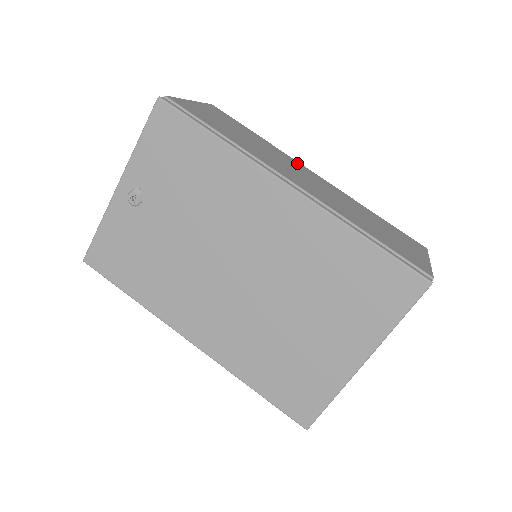
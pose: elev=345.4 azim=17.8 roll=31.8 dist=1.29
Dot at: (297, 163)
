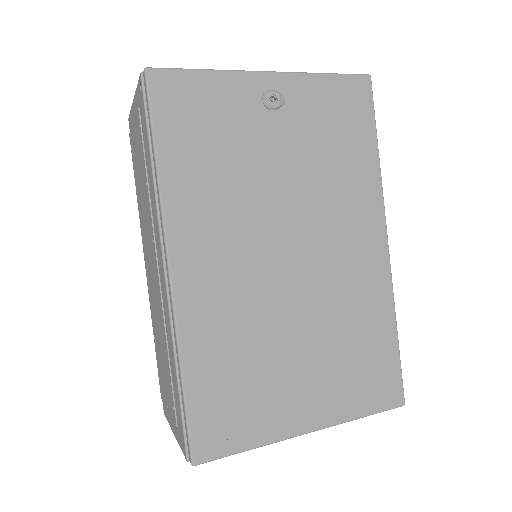
Dot at: occluded
